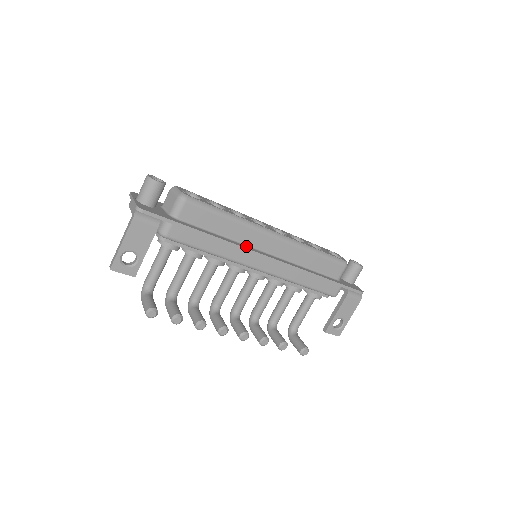
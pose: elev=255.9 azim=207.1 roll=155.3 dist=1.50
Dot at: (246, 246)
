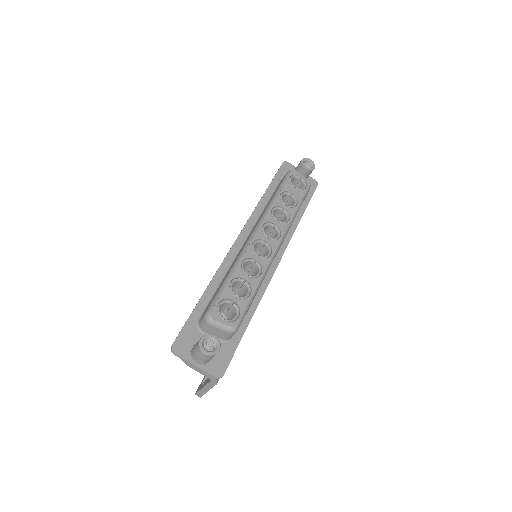
Dot at: (264, 278)
